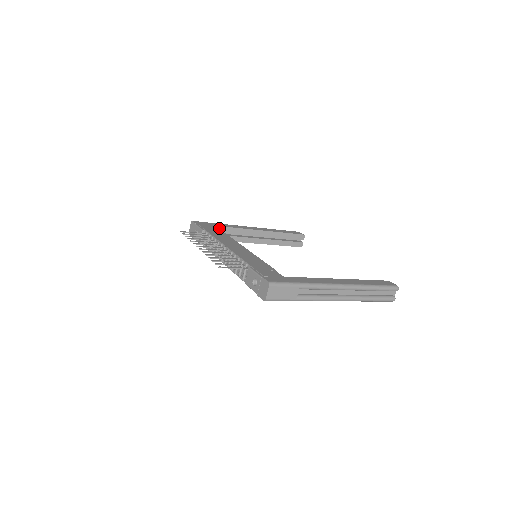
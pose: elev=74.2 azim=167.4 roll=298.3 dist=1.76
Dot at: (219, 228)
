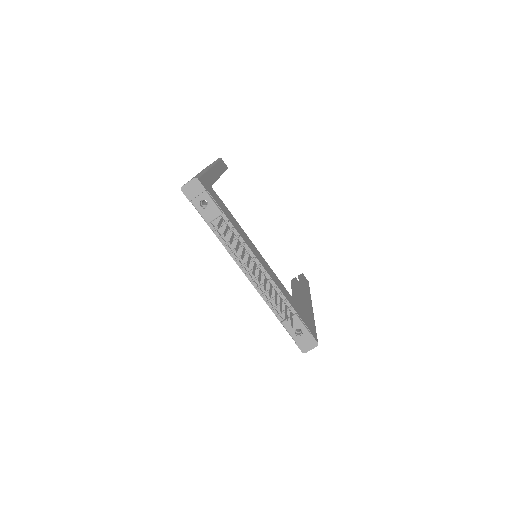
Dot at: occluded
